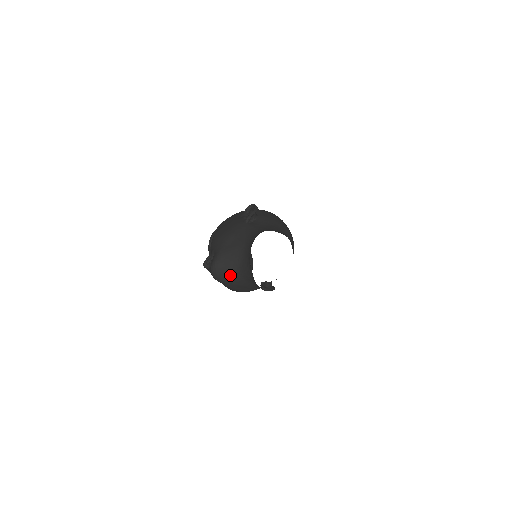
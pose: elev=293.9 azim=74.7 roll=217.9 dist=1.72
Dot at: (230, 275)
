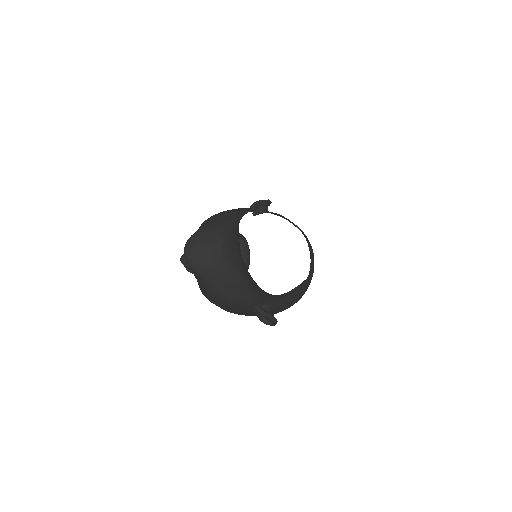
Dot at: (209, 256)
